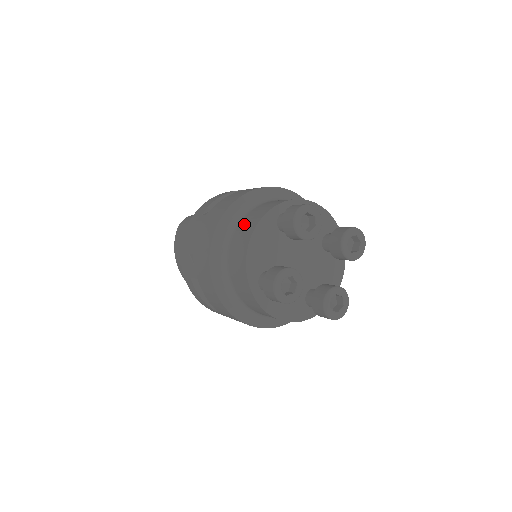
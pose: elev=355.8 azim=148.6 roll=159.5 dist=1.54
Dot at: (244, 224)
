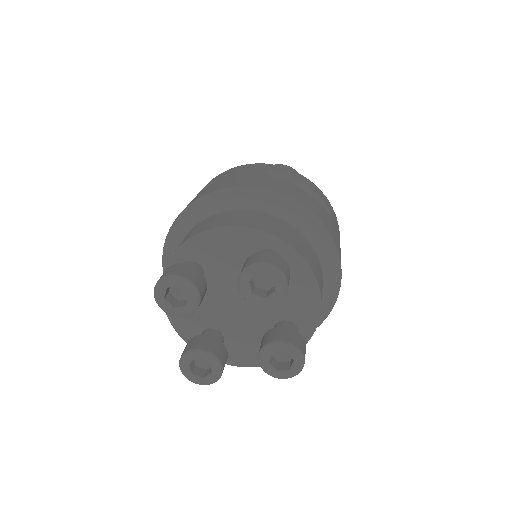
Dot at: (249, 214)
